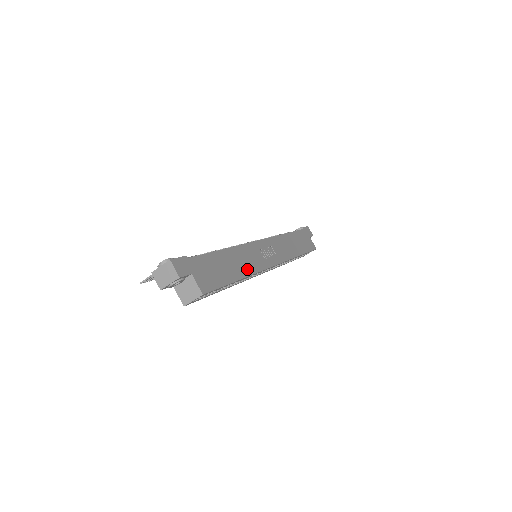
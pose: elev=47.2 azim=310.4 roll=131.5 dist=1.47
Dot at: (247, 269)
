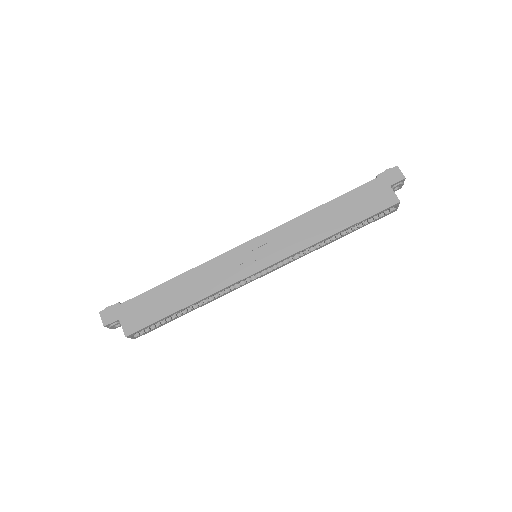
Dot at: (203, 291)
